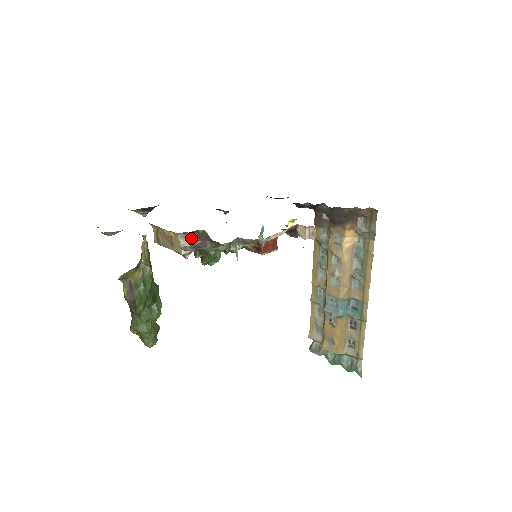
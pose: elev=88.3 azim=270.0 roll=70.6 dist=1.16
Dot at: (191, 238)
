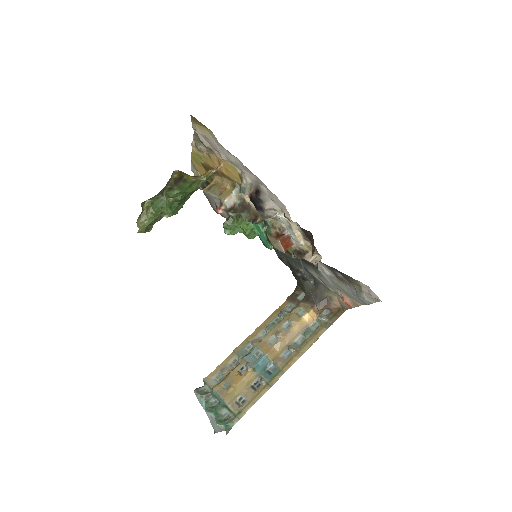
Dot at: (237, 200)
